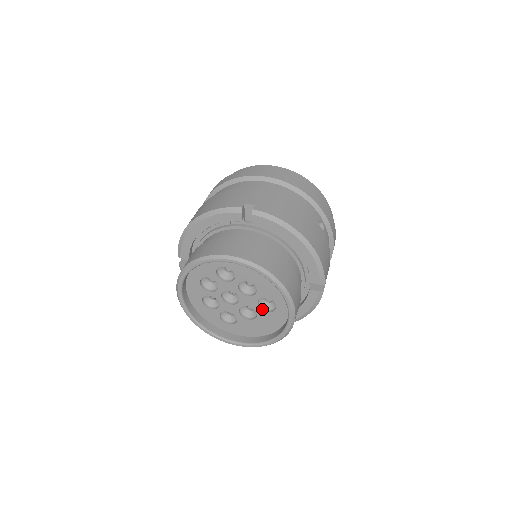
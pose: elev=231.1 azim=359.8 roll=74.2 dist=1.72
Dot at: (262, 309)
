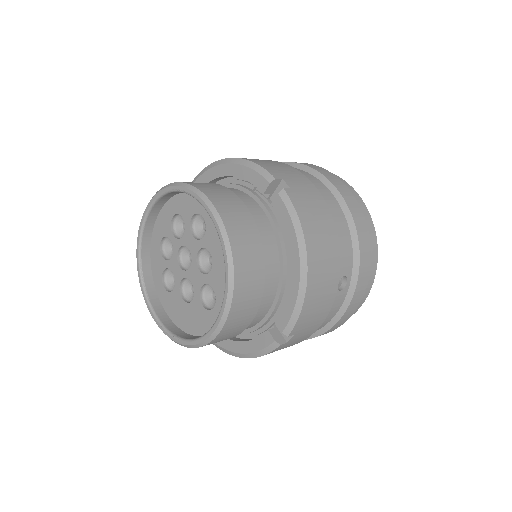
Dot at: (201, 298)
